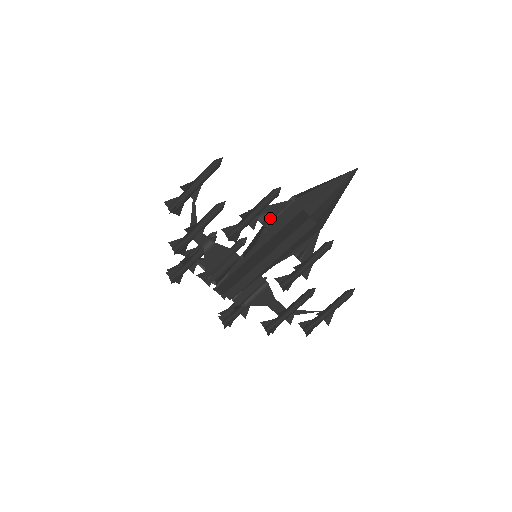
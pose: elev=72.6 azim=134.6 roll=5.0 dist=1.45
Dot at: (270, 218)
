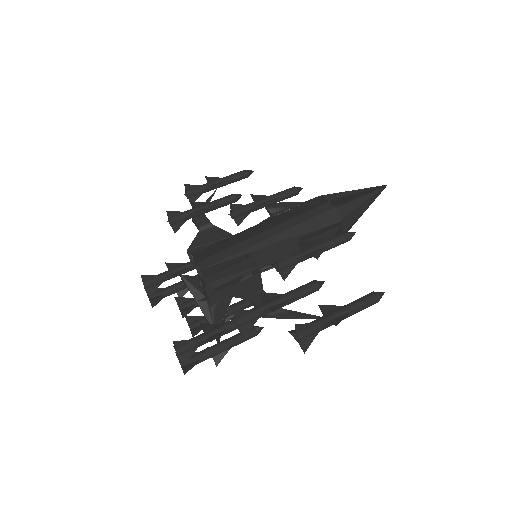
Dot at: occluded
